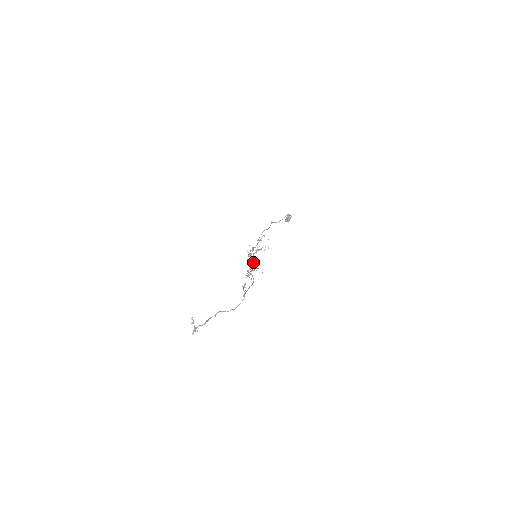
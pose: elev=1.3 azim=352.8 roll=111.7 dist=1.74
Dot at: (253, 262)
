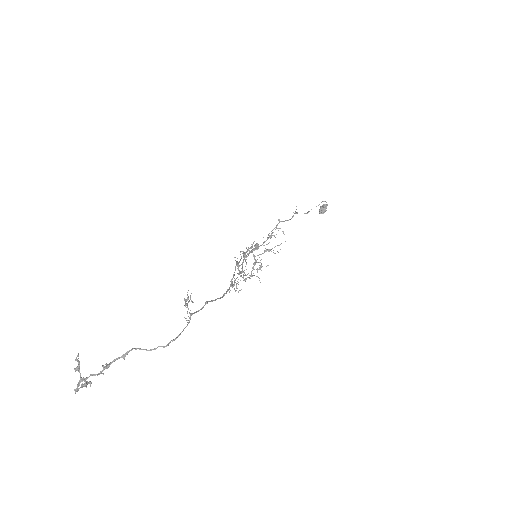
Dot at: (258, 269)
